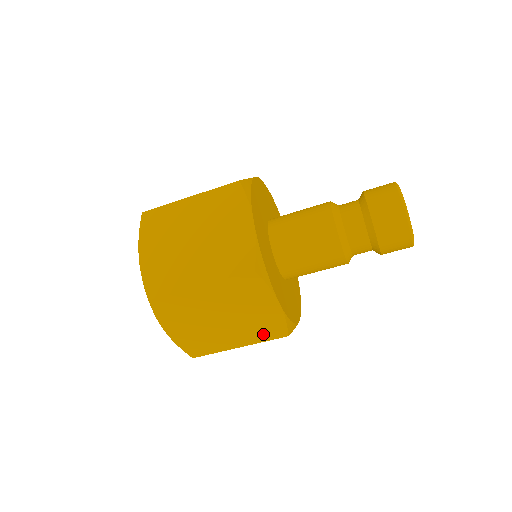
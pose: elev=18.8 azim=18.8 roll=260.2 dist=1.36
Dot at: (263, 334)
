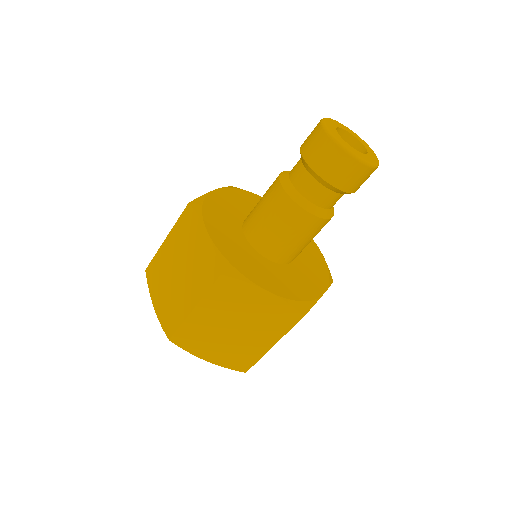
Dot at: (281, 325)
